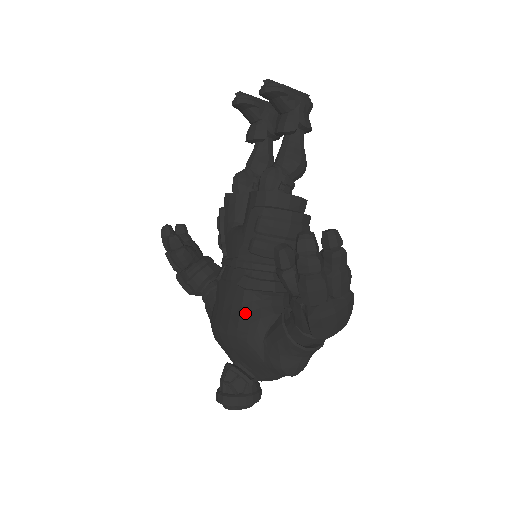
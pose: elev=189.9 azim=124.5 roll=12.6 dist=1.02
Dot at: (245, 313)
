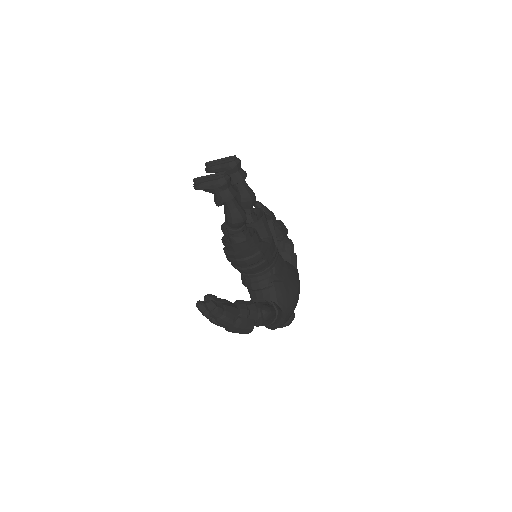
Dot at: occluded
